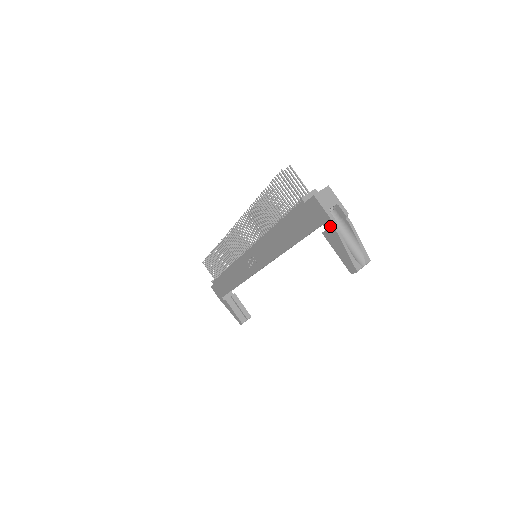
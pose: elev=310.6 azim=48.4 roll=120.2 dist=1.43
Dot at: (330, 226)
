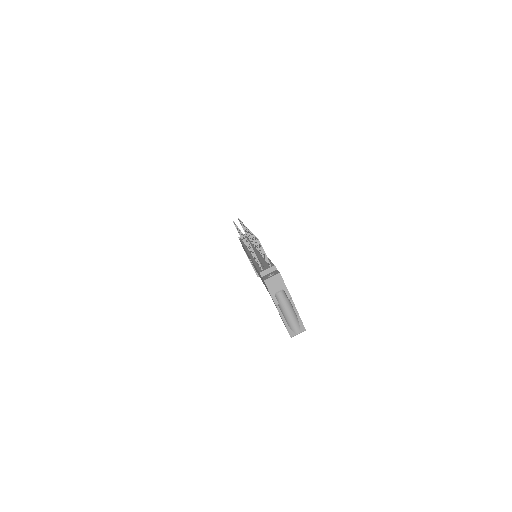
Dot at: (274, 303)
